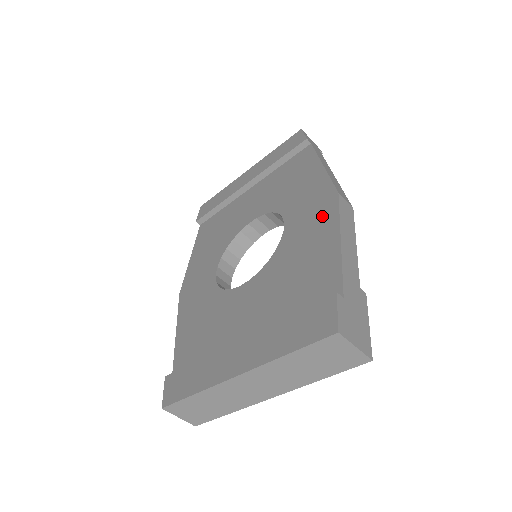
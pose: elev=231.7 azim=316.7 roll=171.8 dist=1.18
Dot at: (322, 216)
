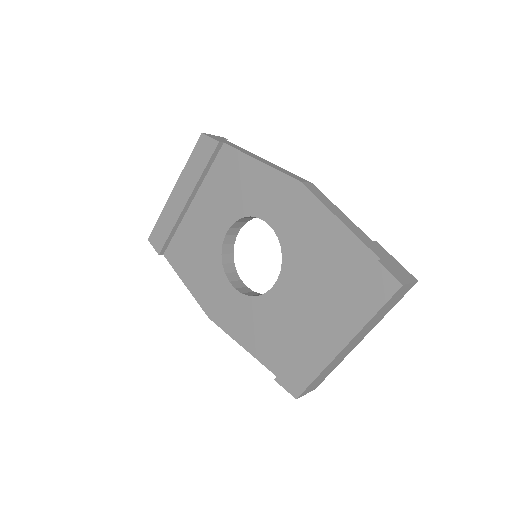
Dot at: (303, 206)
